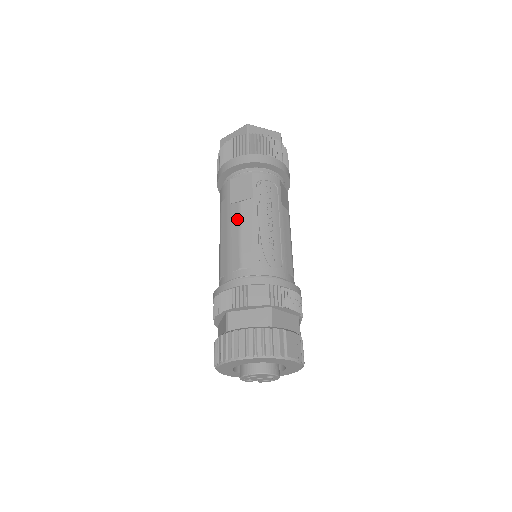
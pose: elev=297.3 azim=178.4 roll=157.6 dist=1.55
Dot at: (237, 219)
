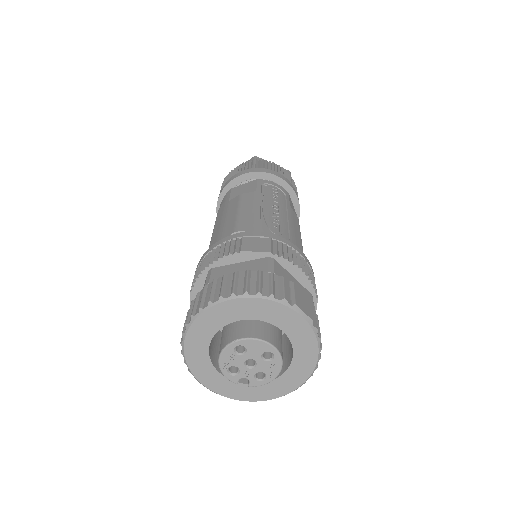
Dot at: (236, 204)
